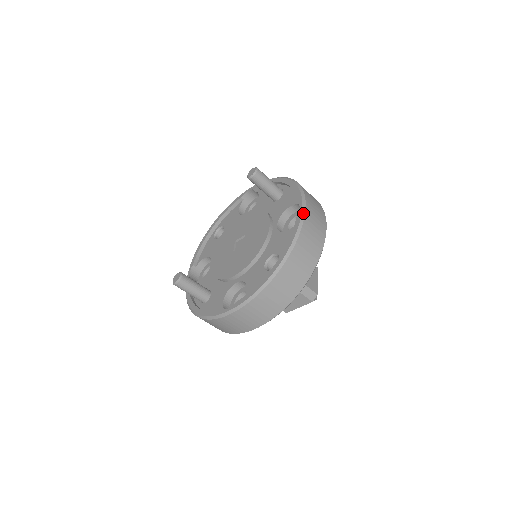
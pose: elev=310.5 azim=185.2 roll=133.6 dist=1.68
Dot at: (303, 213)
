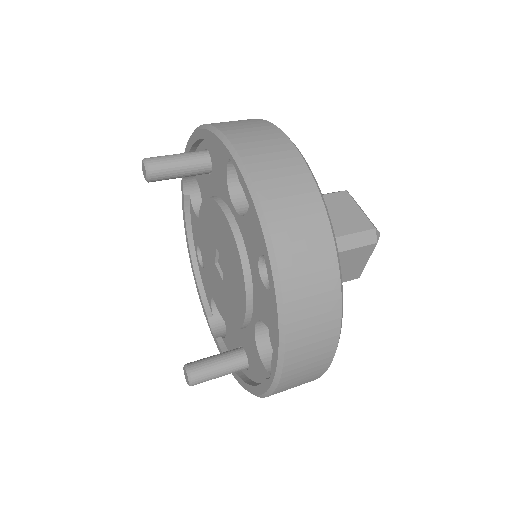
Dot at: (242, 169)
